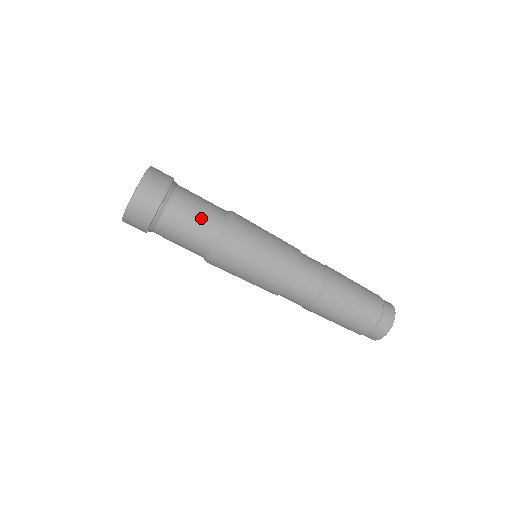
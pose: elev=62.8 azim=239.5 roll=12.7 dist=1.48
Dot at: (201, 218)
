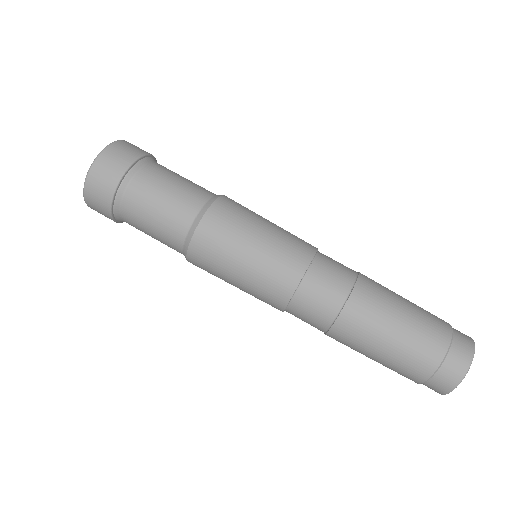
Dot at: (169, 203)
